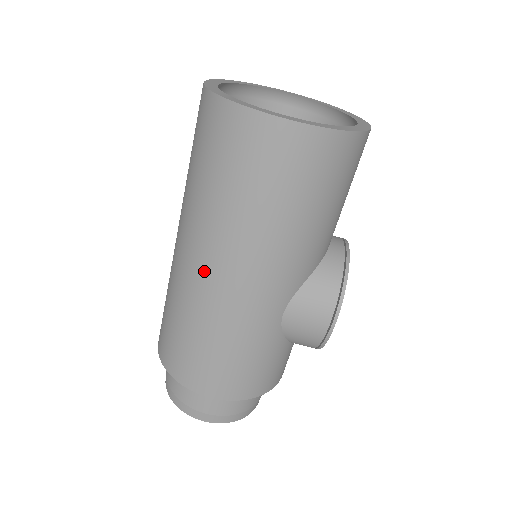
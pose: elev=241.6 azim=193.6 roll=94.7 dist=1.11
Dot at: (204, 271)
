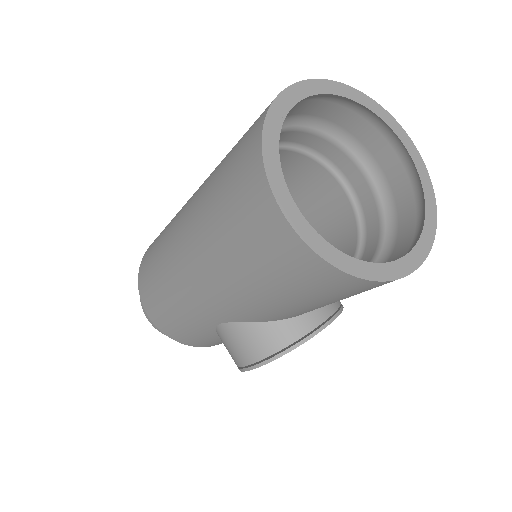
Dot at: (179, 242)
